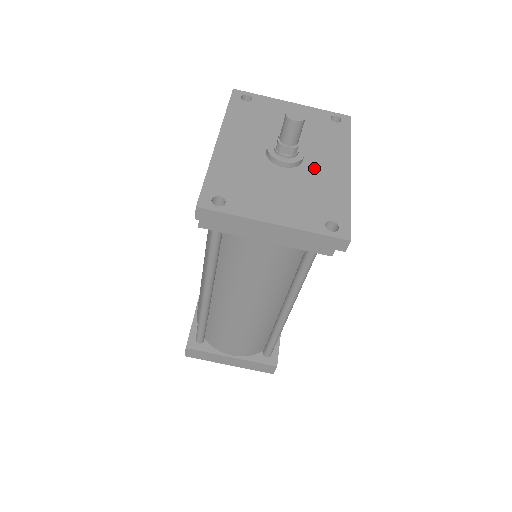
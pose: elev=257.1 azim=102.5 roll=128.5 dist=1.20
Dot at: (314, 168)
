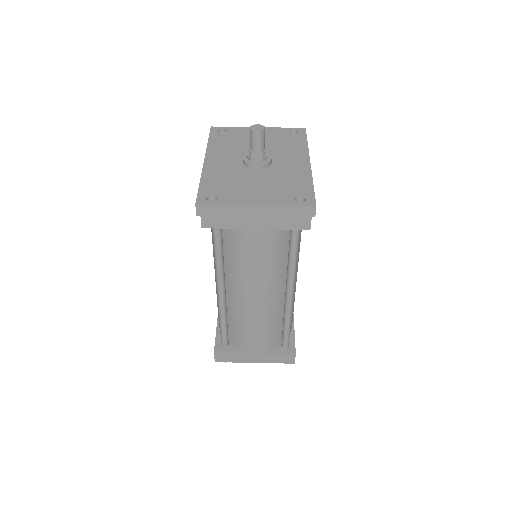
Dot at: (281, 166)
